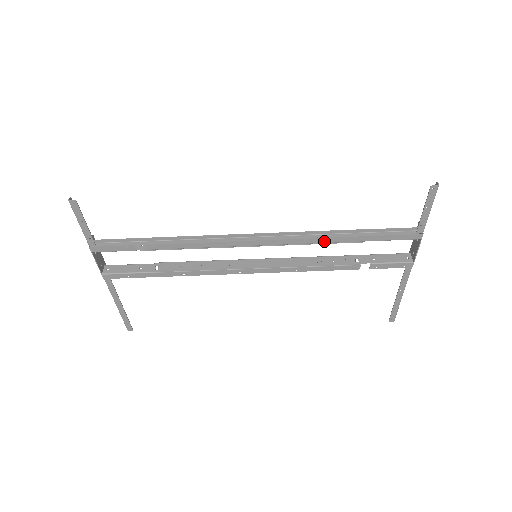
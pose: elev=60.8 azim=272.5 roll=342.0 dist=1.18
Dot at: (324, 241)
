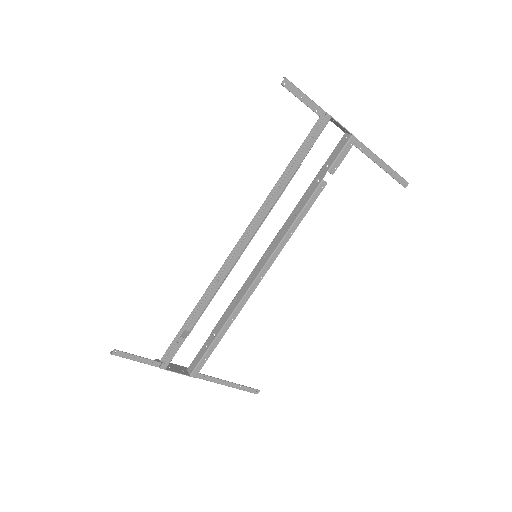
Dot at: (277, 196)
